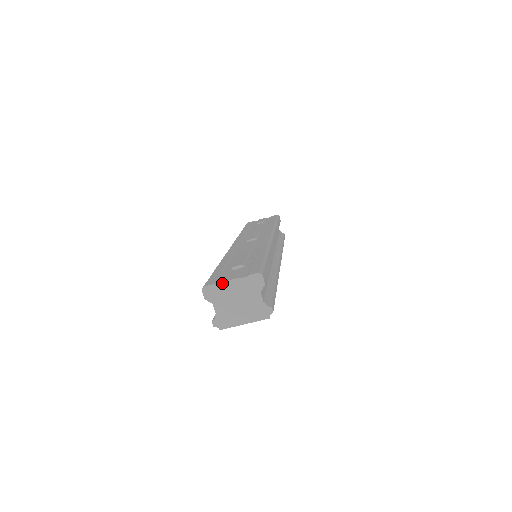
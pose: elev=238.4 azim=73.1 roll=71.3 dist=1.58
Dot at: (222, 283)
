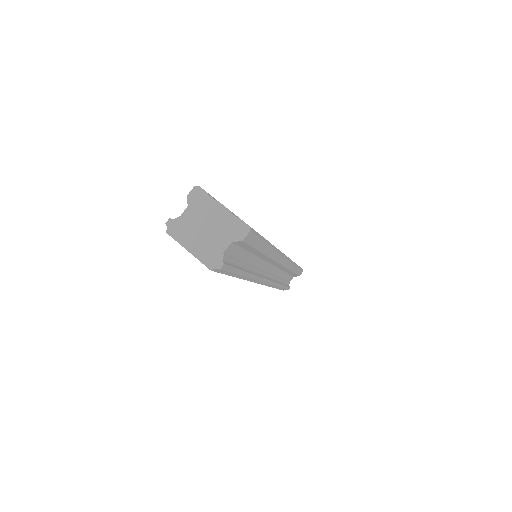
Dot at: (215, 200)
